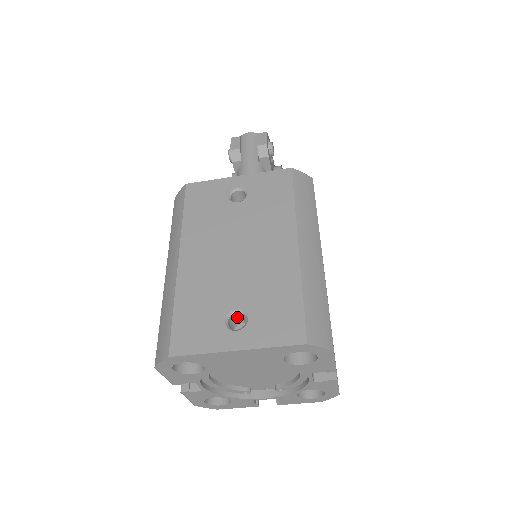
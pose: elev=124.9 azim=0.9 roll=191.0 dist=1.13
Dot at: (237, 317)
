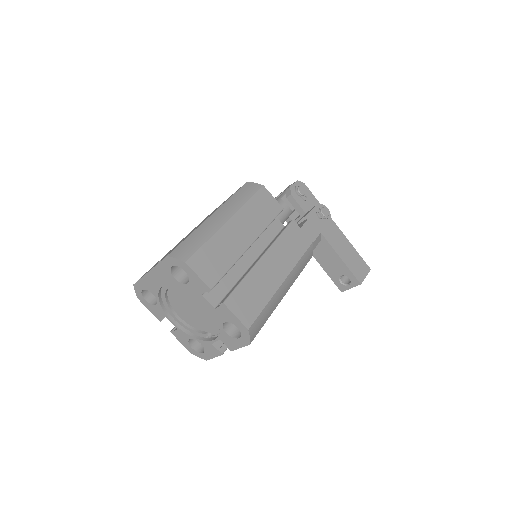
Dot at: occluded
